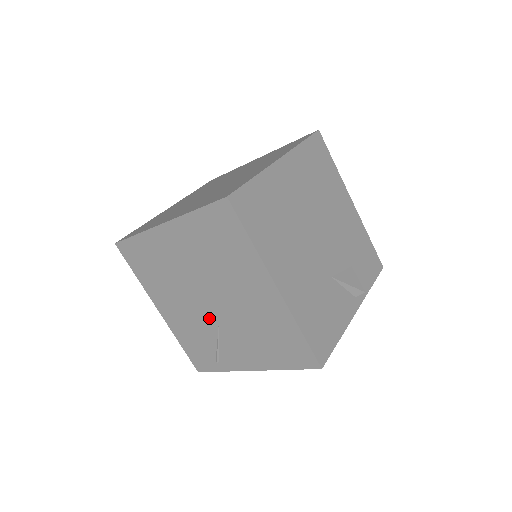
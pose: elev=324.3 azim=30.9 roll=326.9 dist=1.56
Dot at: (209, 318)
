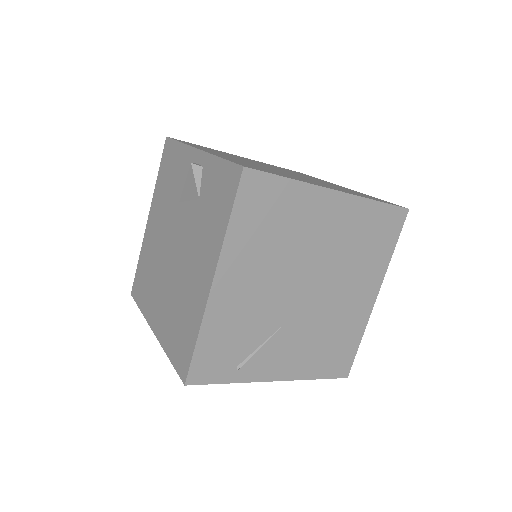
Dot at: (284, 310)
